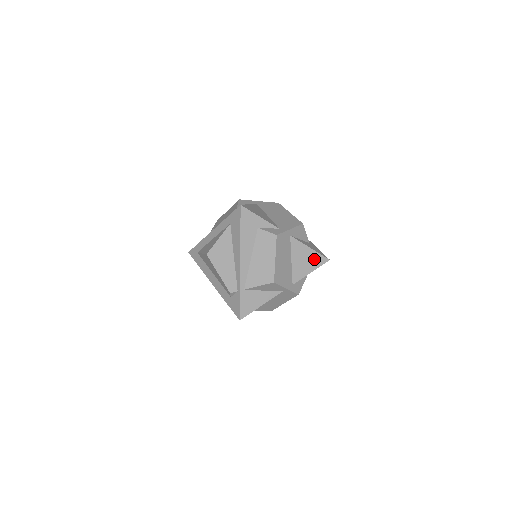
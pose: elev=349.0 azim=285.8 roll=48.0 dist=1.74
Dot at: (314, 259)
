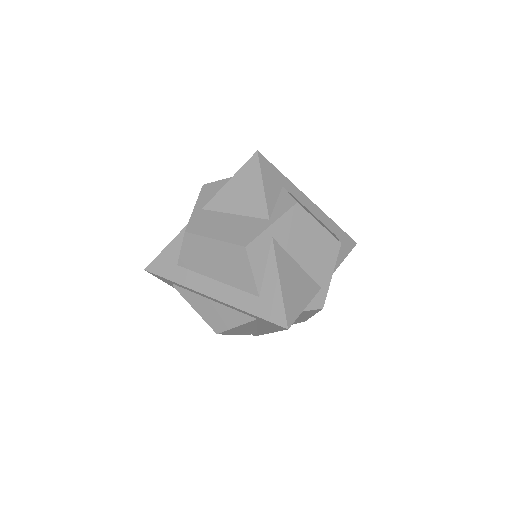
Dot at: occluded
